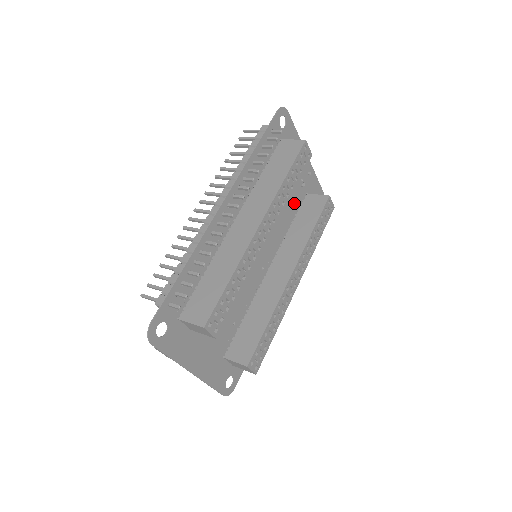
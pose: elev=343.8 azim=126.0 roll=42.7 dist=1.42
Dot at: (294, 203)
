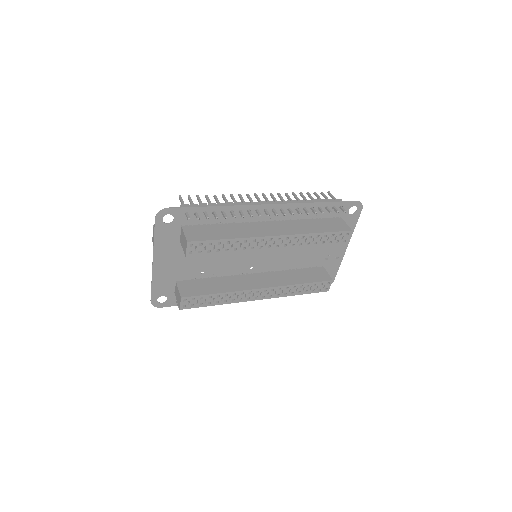
Dot at: (310, 261)
